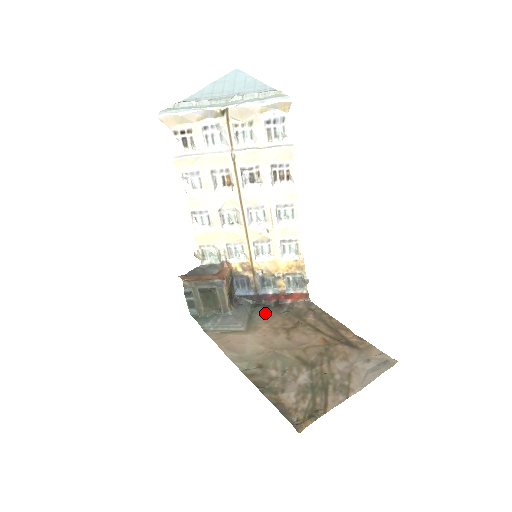
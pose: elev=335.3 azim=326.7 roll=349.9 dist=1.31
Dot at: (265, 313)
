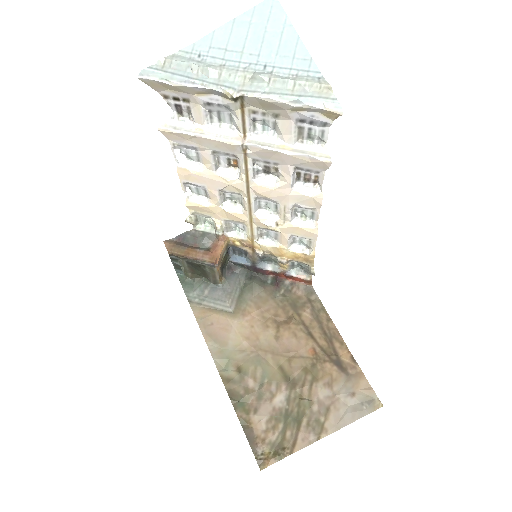
Dot at: (259, 292)
